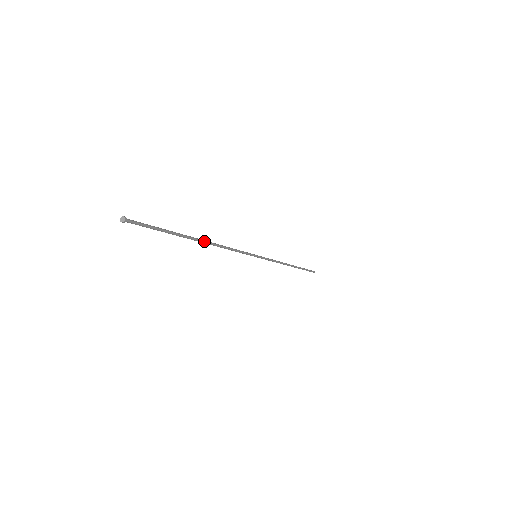
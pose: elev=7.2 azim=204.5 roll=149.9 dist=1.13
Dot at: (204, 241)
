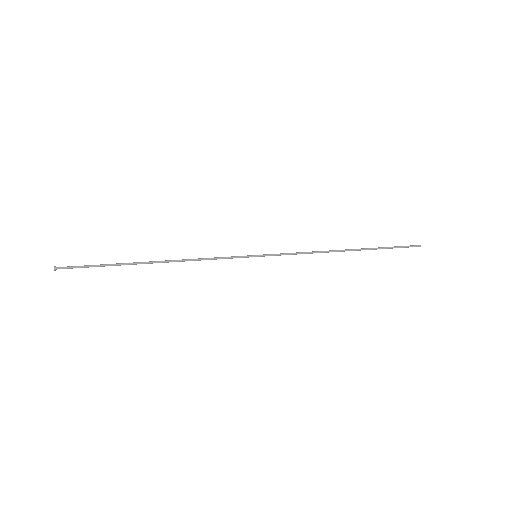
Dot at: (157, 261)
